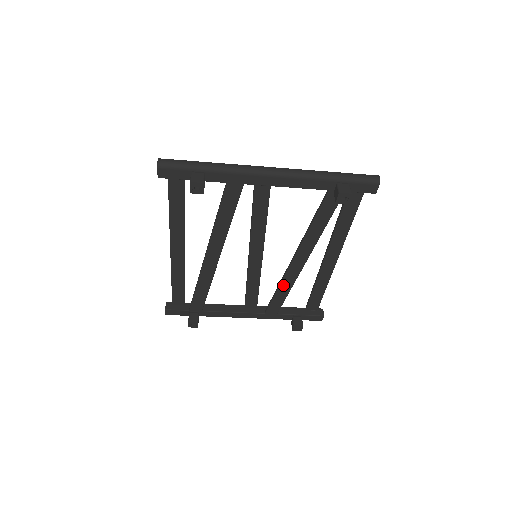
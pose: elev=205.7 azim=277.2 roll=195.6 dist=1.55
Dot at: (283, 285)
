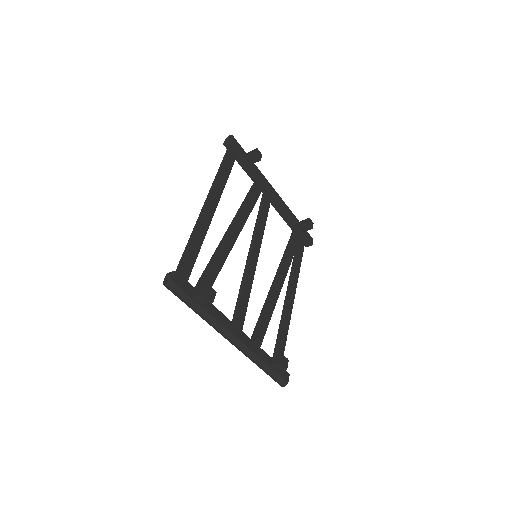
Dot at: (269, 302)
